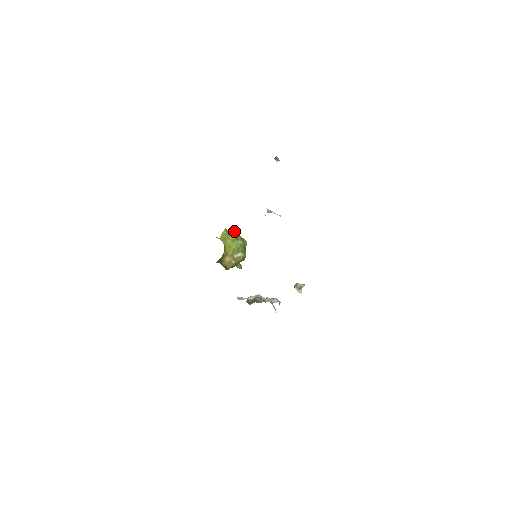
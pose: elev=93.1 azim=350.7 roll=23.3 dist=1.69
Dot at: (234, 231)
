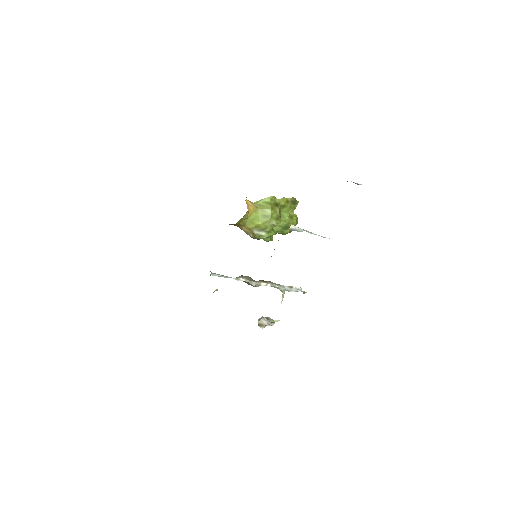
Dot at: (287, 203)
